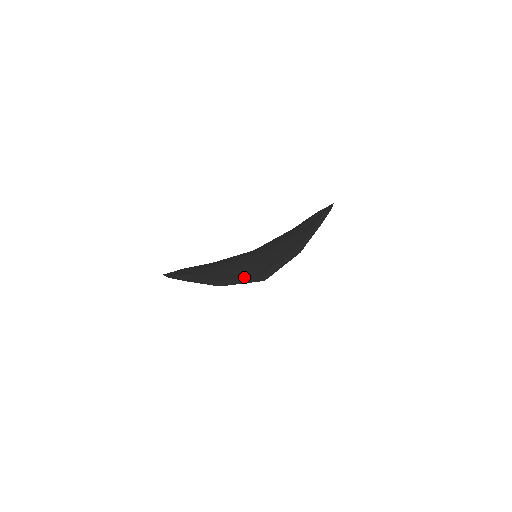
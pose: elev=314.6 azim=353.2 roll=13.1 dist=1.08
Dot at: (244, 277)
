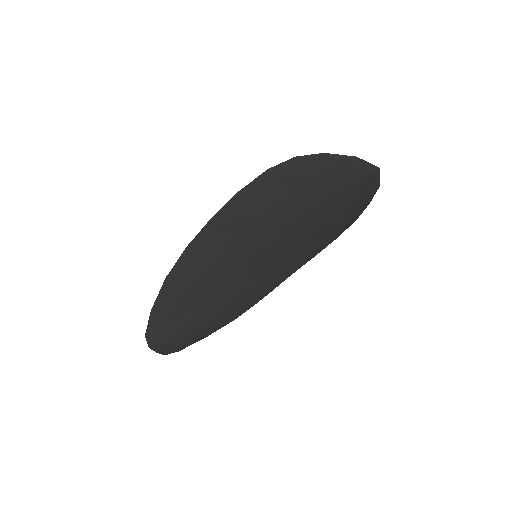
Dot at: (361, 168)
